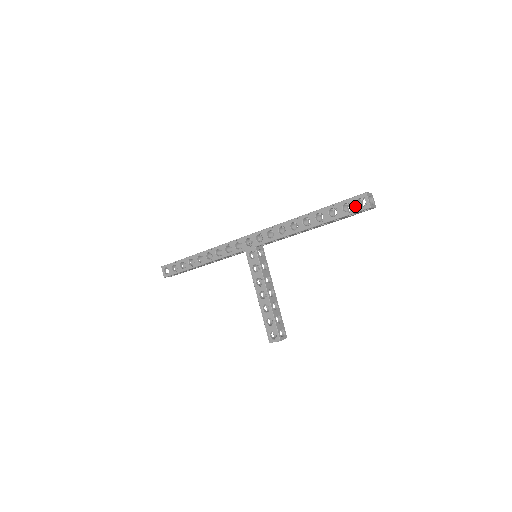
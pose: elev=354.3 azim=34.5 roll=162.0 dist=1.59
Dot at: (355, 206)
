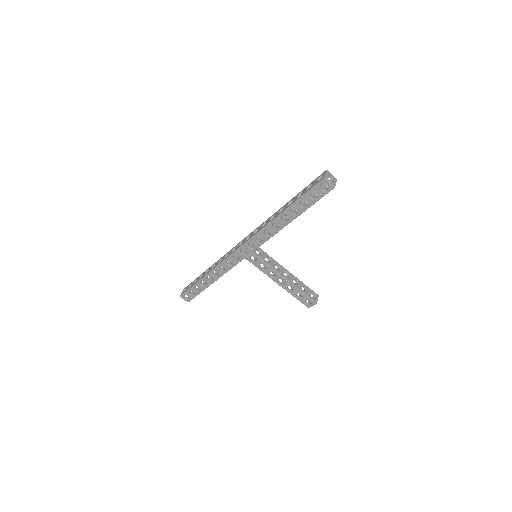
Dot at: (321, 192)
